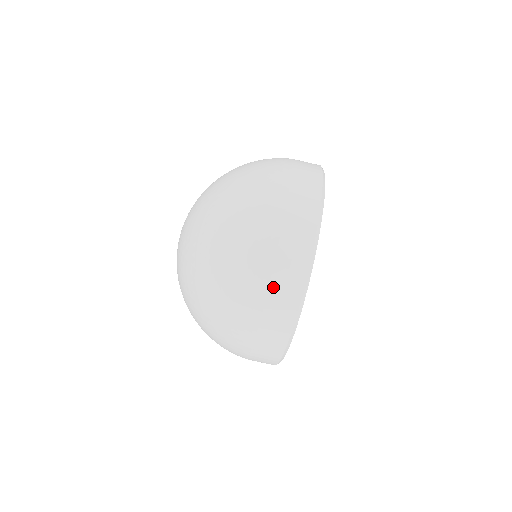
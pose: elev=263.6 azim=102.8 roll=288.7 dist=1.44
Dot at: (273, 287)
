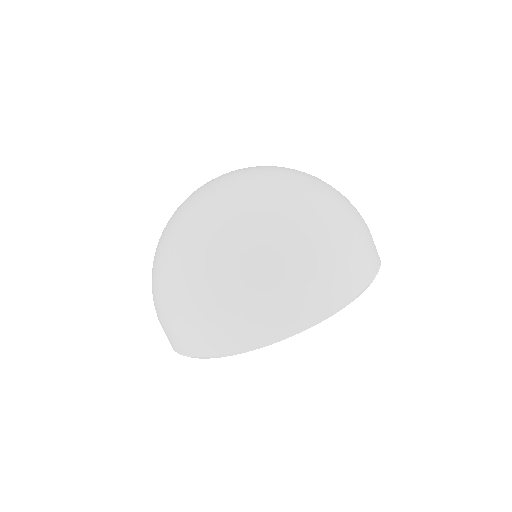
Dot at: (255, 313)
